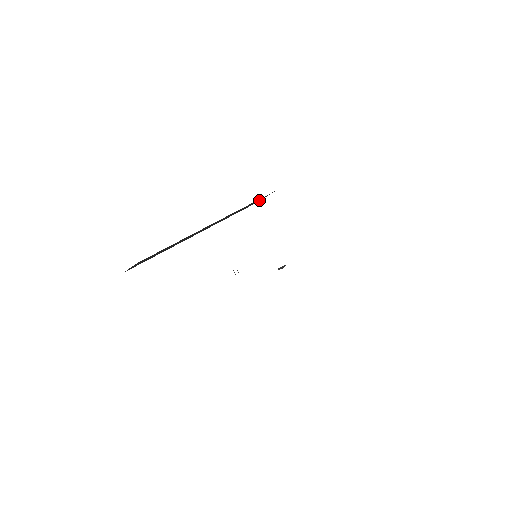
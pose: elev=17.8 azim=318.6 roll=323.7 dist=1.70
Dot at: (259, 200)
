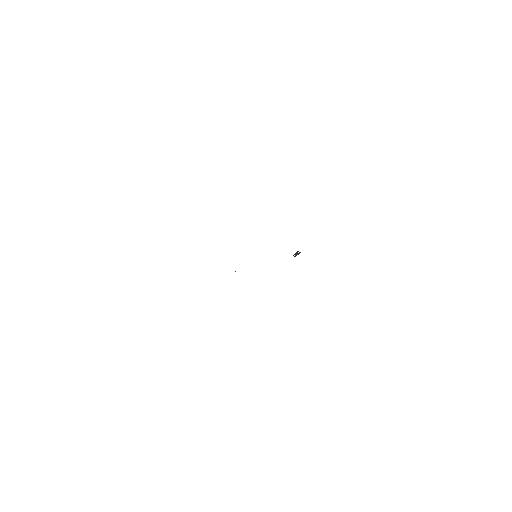
Dot at: occluded
